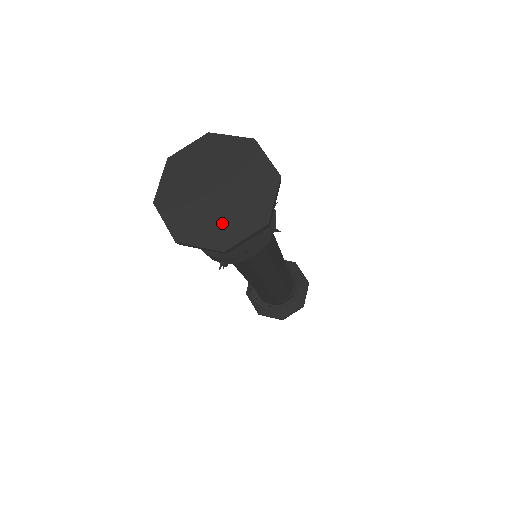
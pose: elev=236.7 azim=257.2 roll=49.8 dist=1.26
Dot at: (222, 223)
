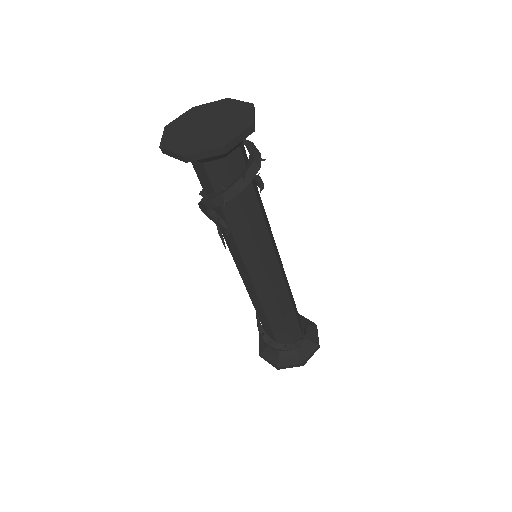
Dot at: (217, 136)
